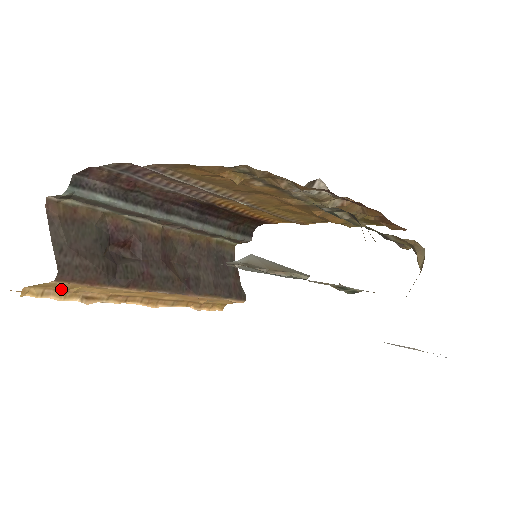
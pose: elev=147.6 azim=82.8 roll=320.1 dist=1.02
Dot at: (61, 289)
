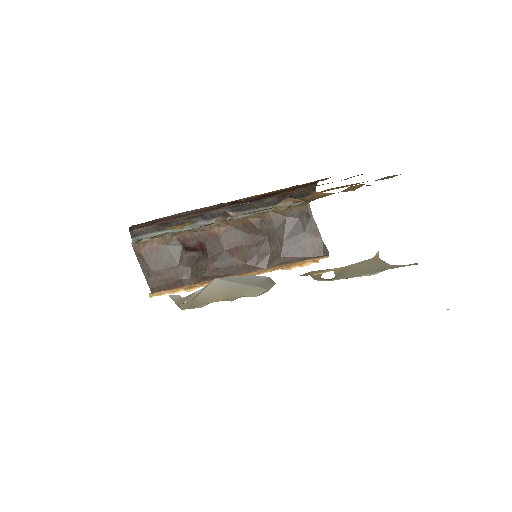
Dot at: occluded
